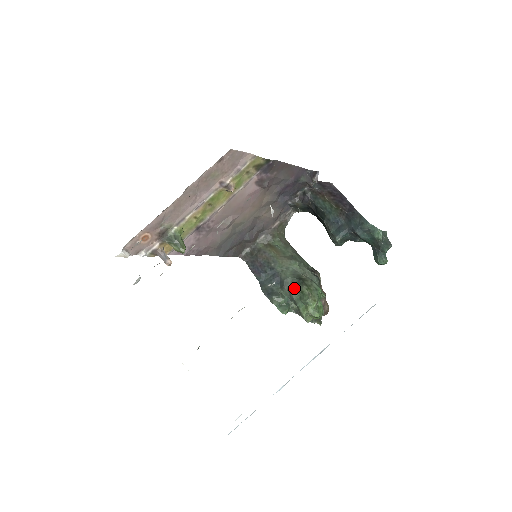
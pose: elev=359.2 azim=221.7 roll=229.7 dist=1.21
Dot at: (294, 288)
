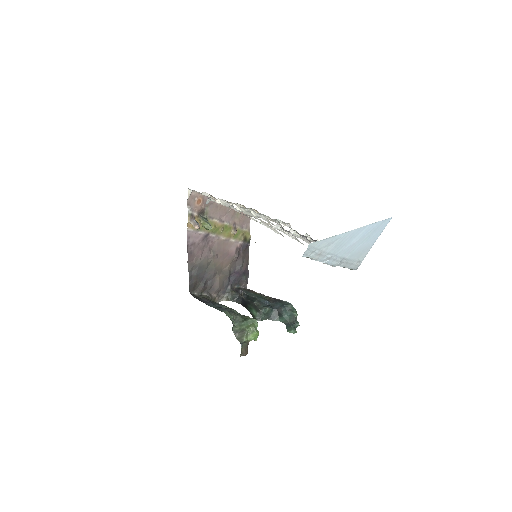
Dot at: (240, 315)
